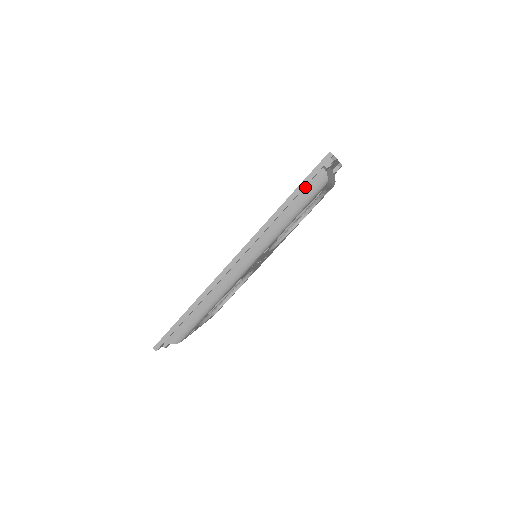
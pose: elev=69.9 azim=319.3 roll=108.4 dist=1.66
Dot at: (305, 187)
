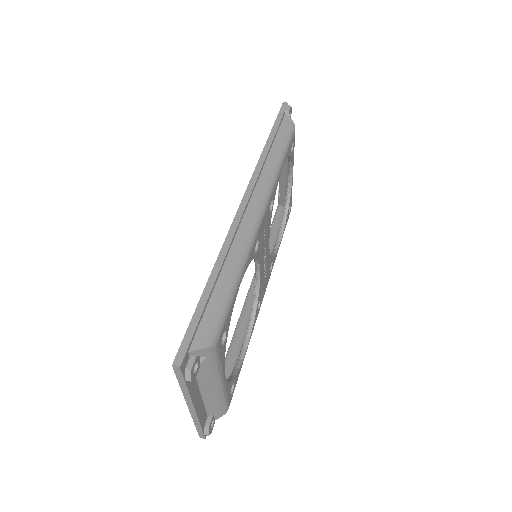
Dot at: (278, 130)
